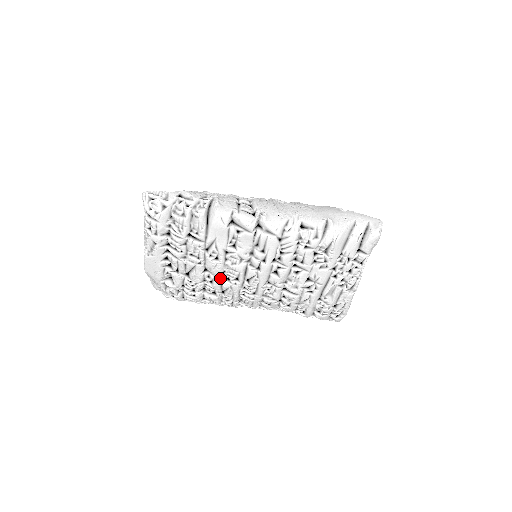
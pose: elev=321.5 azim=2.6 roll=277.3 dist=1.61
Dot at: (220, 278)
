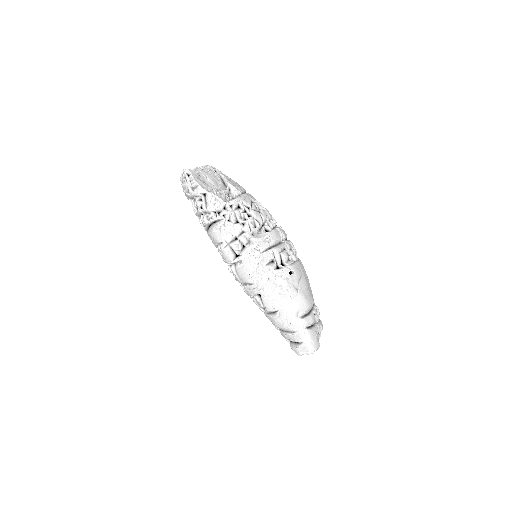
Dot at: occluded
